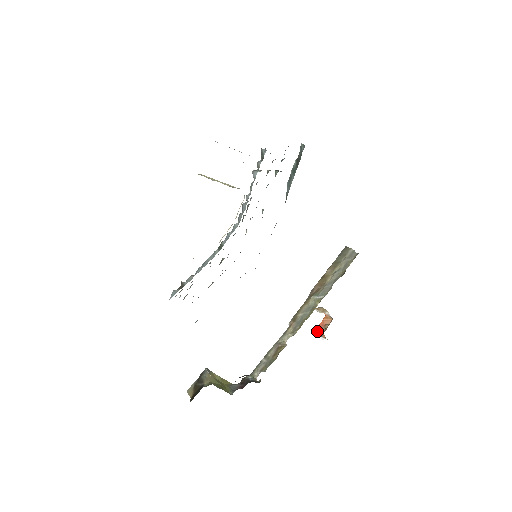
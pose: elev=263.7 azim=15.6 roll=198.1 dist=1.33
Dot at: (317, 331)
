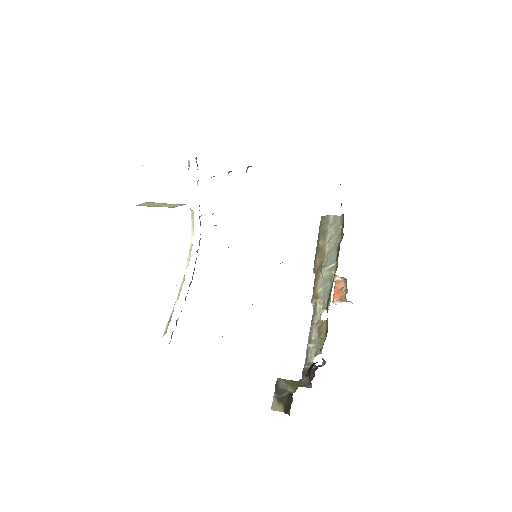
Dot at: (336, 298)
